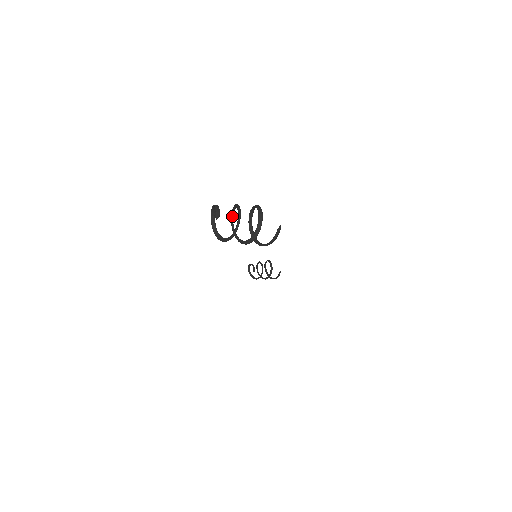
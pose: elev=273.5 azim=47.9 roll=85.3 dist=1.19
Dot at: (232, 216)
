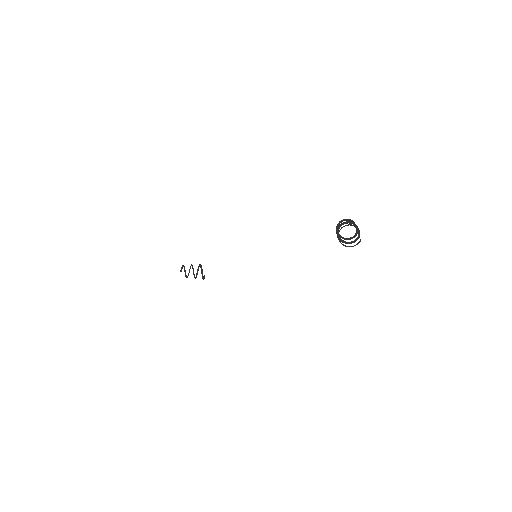
Dot at: occluded
